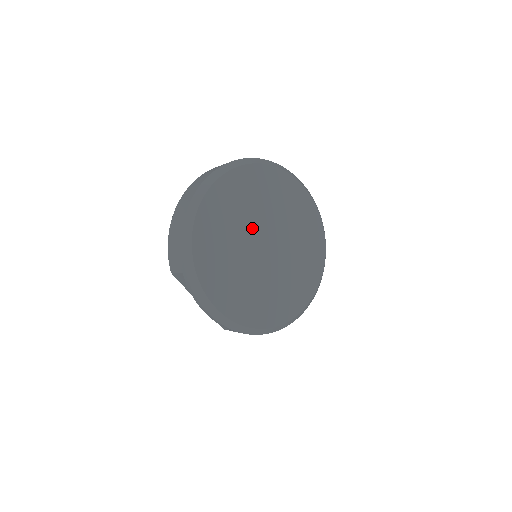
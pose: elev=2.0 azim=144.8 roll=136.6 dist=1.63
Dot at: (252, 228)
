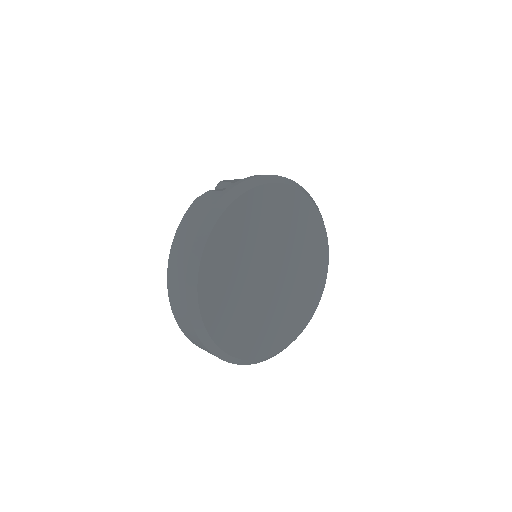
Dot at: (252, 278)
